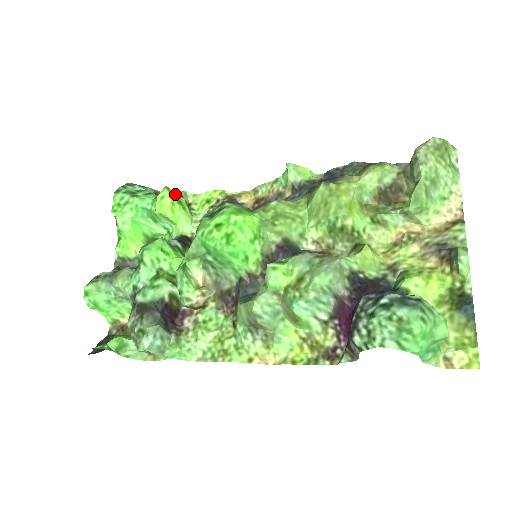
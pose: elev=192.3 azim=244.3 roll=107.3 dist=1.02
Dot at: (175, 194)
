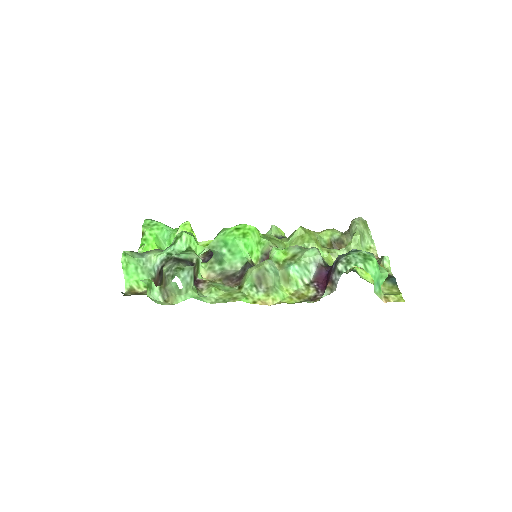
Dot at: occluded
